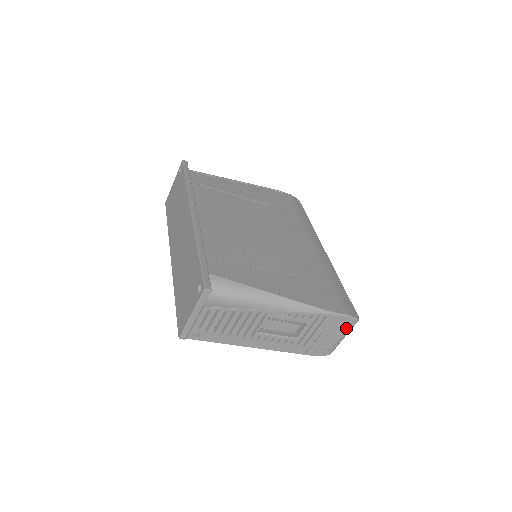
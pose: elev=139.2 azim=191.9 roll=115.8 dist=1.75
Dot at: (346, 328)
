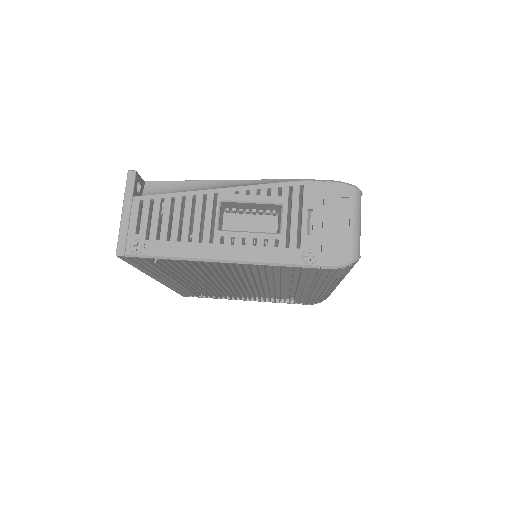
Dot at: (347, 204)
